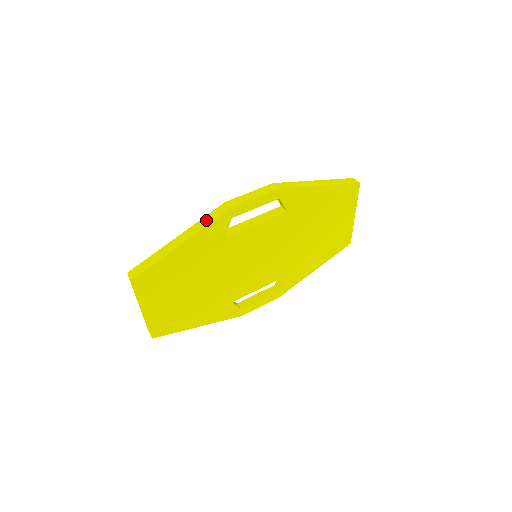
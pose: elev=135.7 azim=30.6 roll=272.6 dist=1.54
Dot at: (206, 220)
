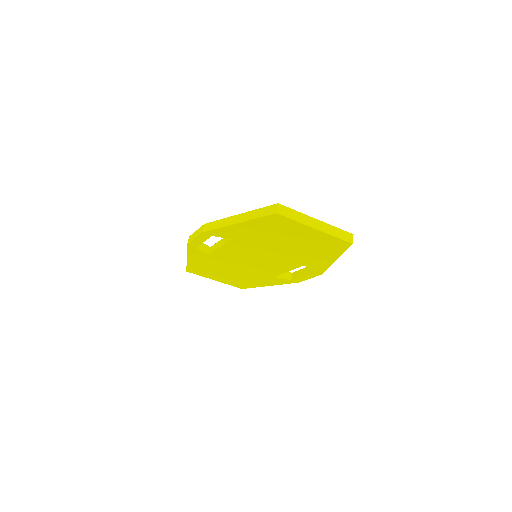
Dot at: occluded
